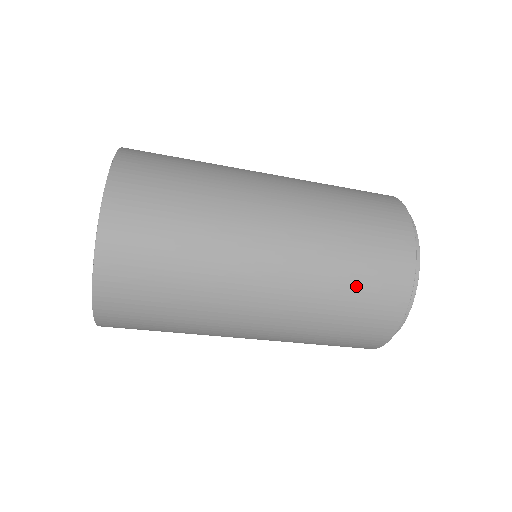
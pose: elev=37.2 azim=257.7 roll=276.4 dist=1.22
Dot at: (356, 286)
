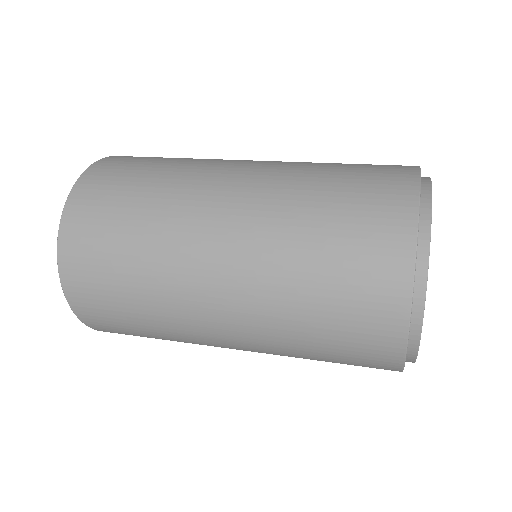
Dot at: occluded
